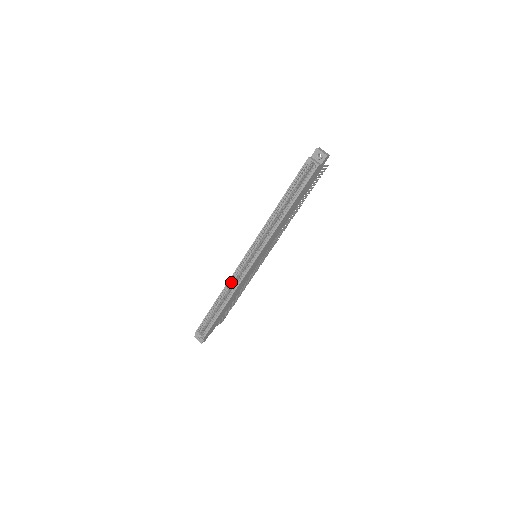
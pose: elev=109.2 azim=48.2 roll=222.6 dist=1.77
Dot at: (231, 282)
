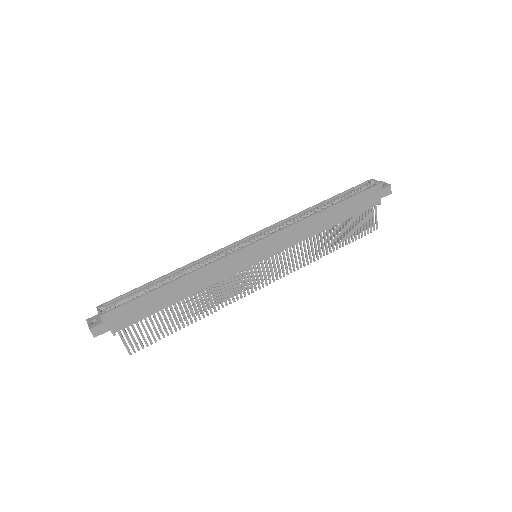
Dot at: (208, 258)
